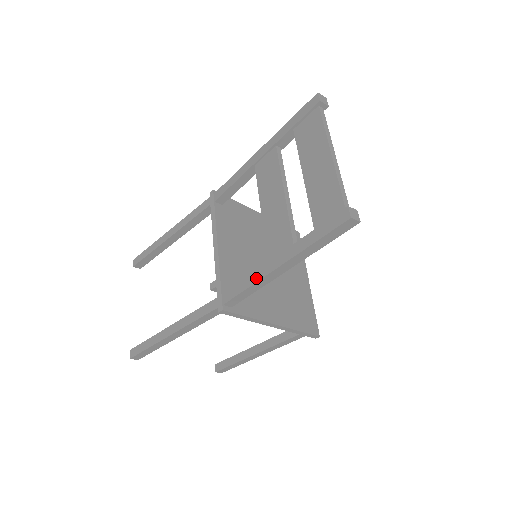
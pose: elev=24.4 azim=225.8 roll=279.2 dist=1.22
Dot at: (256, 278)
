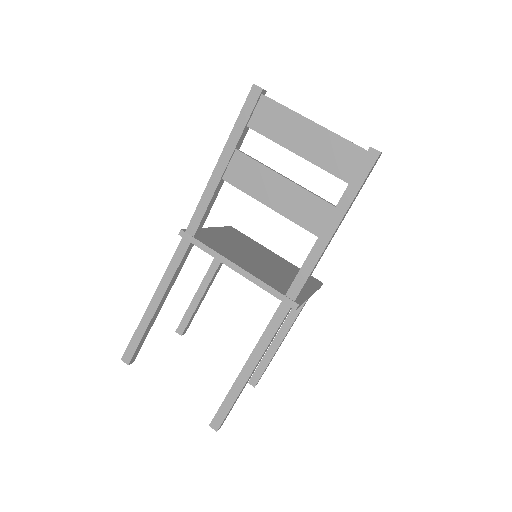
Dot at: (317, 255)
